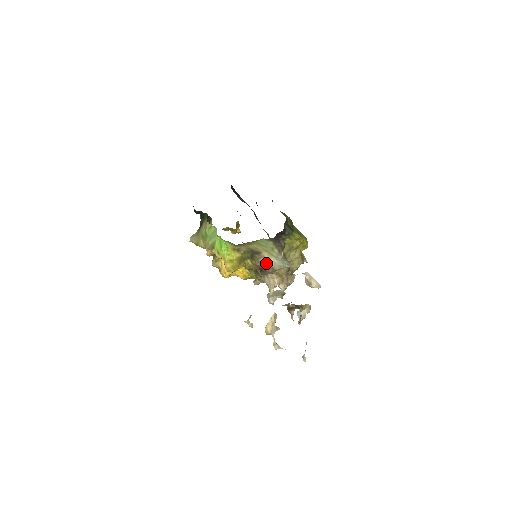
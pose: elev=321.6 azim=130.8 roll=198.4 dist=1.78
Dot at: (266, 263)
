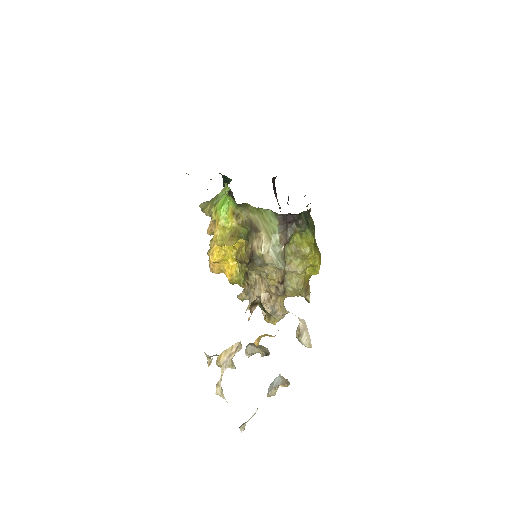
Dot at: (259, 247)
